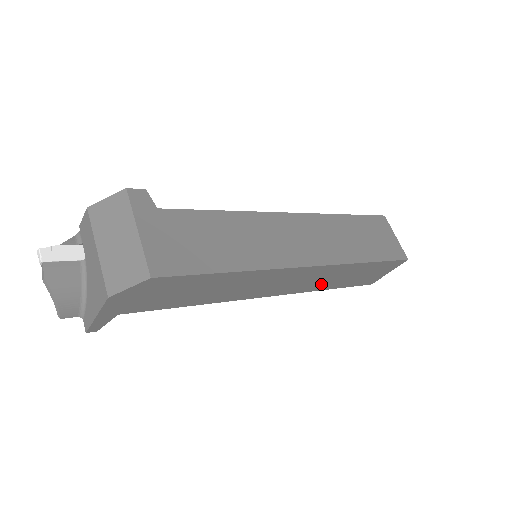
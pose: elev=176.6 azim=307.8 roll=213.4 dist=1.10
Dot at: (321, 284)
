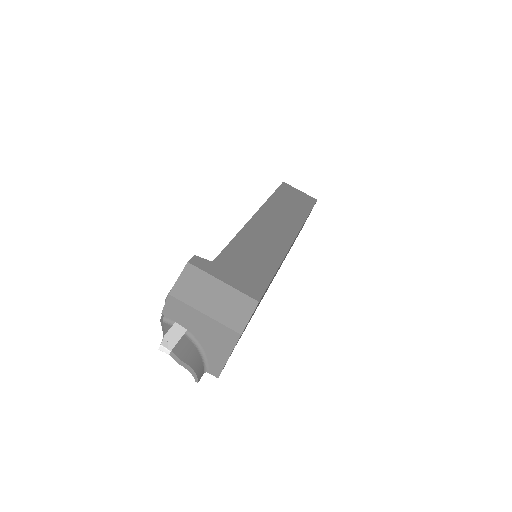
Dot at: occluded
